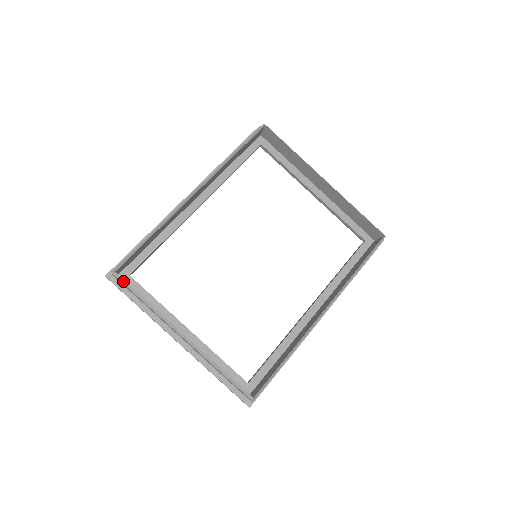
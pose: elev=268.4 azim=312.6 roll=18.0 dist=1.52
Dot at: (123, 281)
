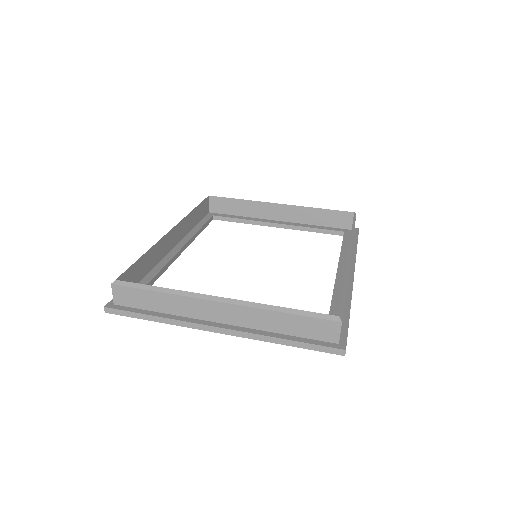
Dot at: (128, 284)
